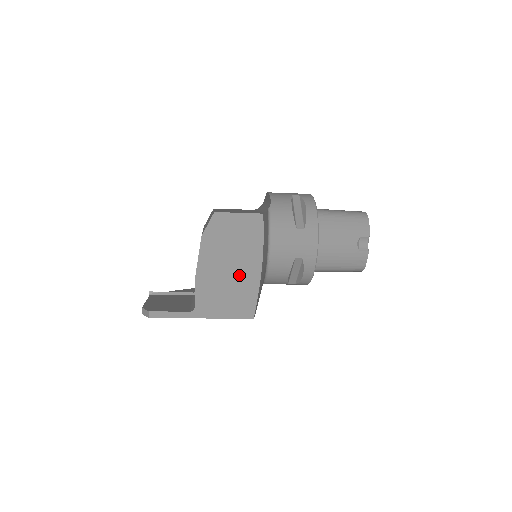
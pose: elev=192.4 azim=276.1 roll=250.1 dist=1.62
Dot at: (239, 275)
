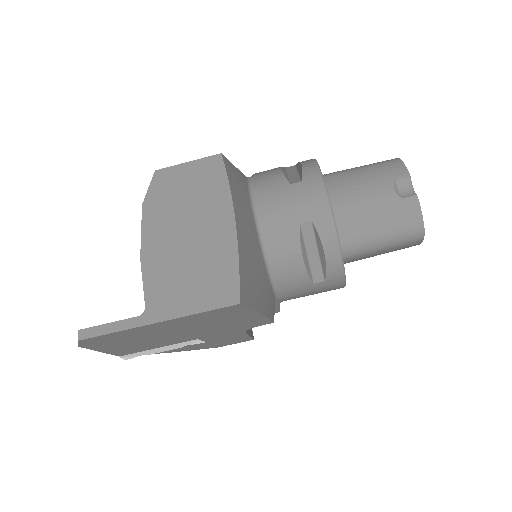
Dot at: (204, 243)
